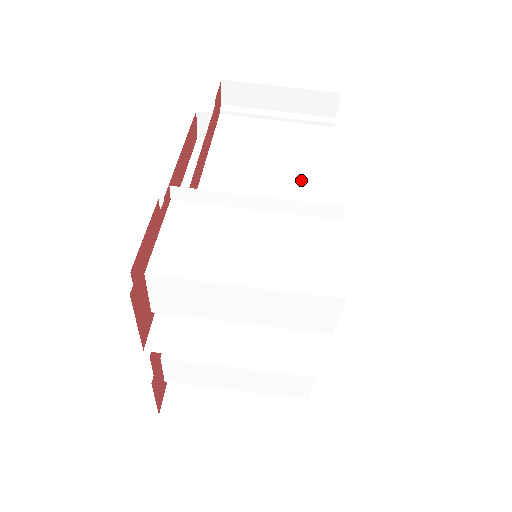
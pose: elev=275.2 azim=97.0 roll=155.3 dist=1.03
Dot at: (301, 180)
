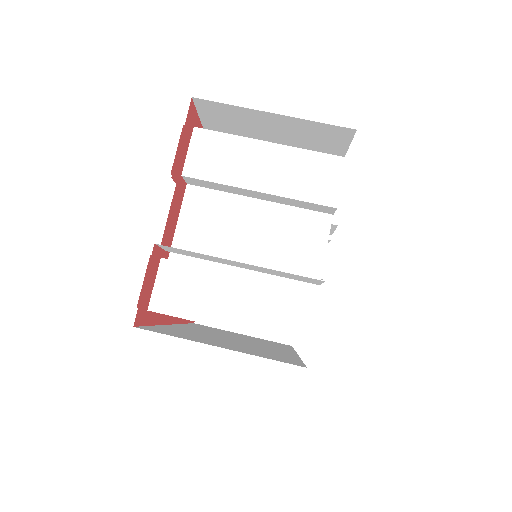
Dot at: occluded
